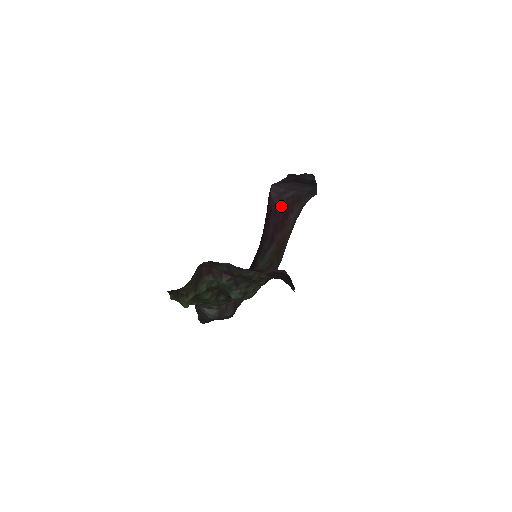
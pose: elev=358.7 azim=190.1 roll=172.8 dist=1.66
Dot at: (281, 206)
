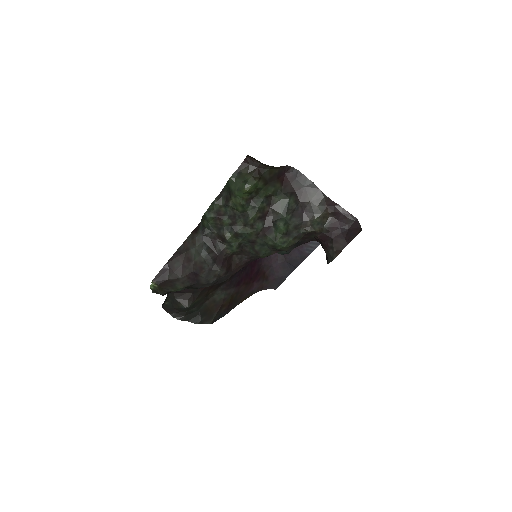
Dot at: (258, 266)
